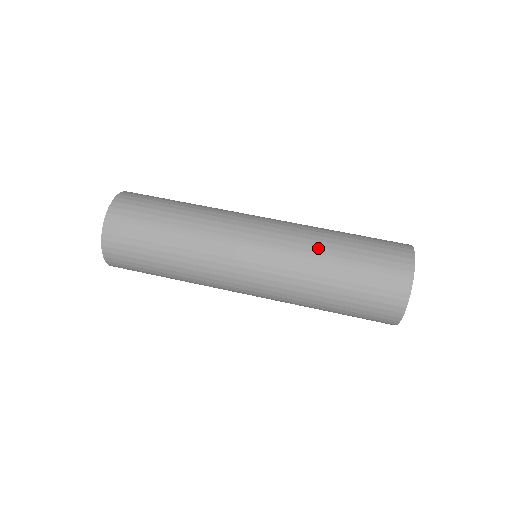
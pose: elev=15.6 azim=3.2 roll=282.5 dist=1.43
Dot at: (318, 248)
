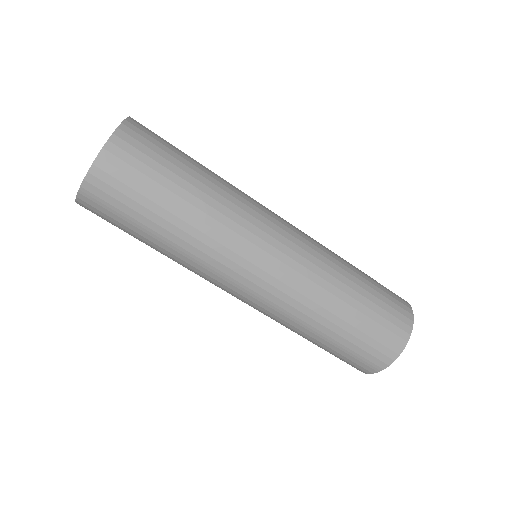
Dot at: (310, 319)
